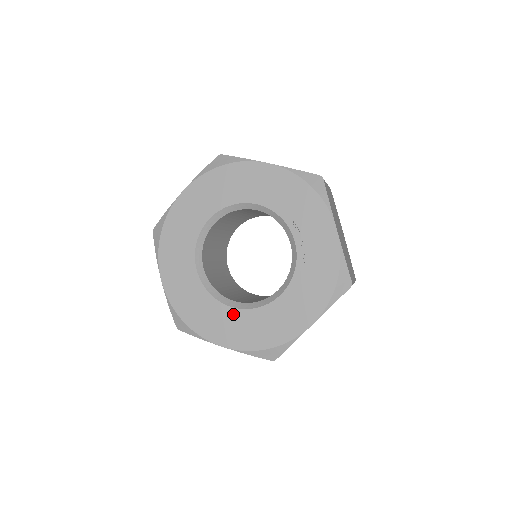
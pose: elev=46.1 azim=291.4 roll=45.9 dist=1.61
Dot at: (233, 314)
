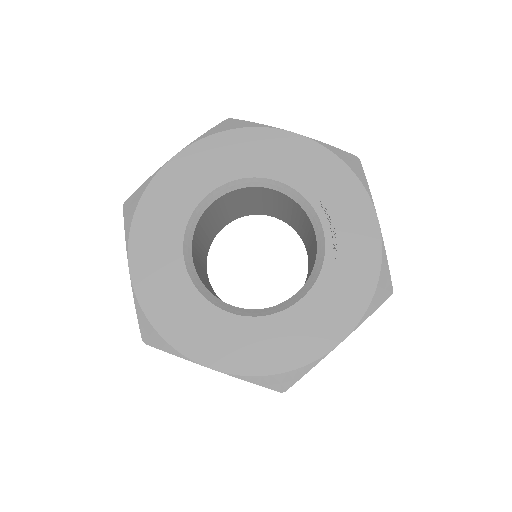
Dot at: (232, 323)
